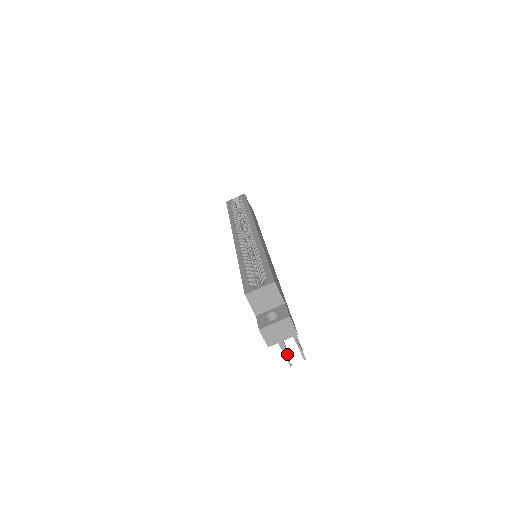
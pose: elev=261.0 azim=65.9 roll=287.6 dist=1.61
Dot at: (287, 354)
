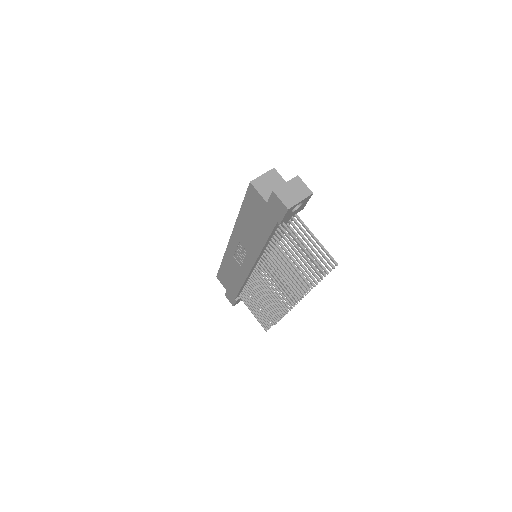
Dot at: (317, 277)
